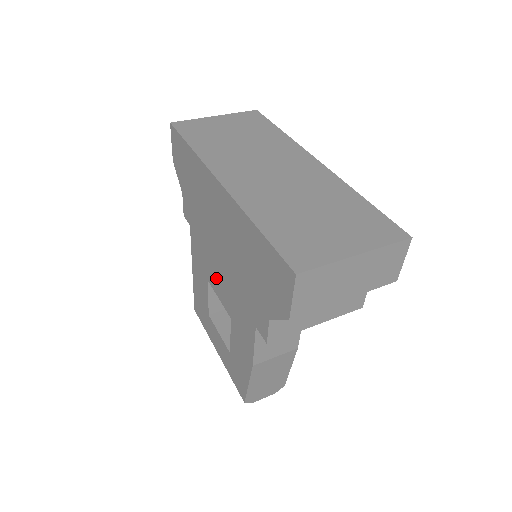
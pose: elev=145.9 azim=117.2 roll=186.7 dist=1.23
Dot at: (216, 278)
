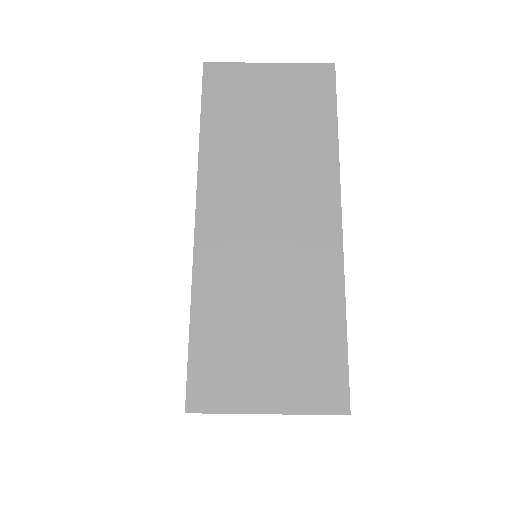
Dot at: occluded
